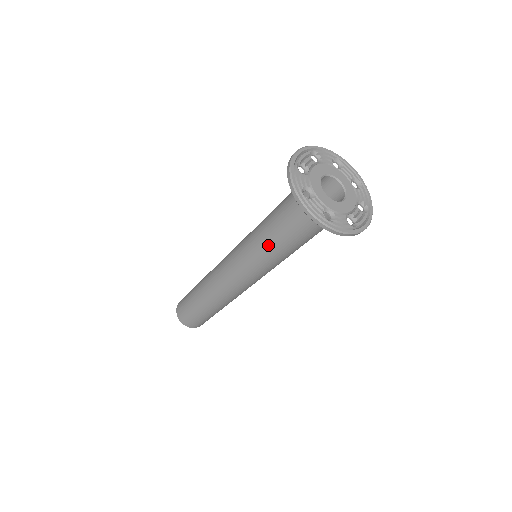
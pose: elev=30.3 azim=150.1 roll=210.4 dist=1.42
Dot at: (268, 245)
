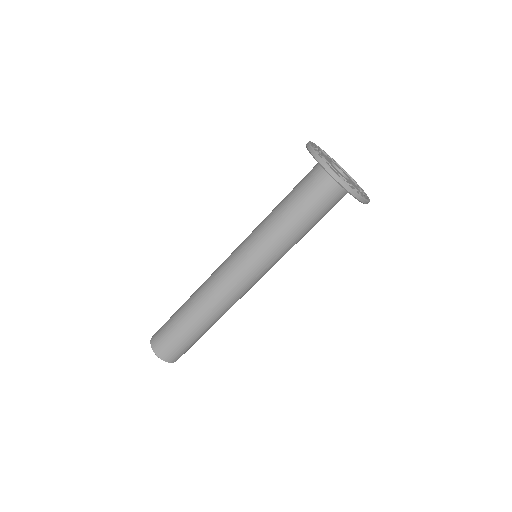
Dot at: (270, 216)
